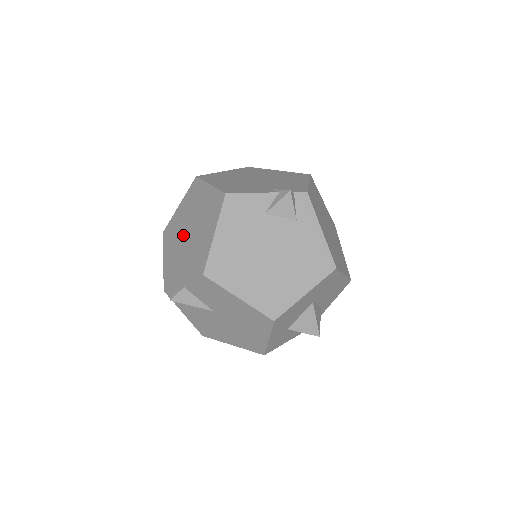
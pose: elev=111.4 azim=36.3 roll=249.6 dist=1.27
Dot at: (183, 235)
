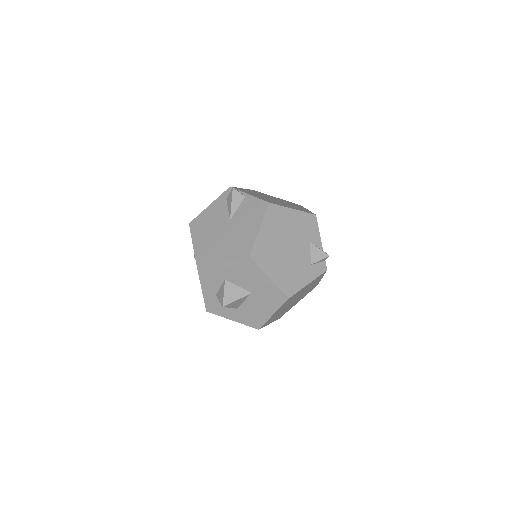
Dot at: (269, 197)
